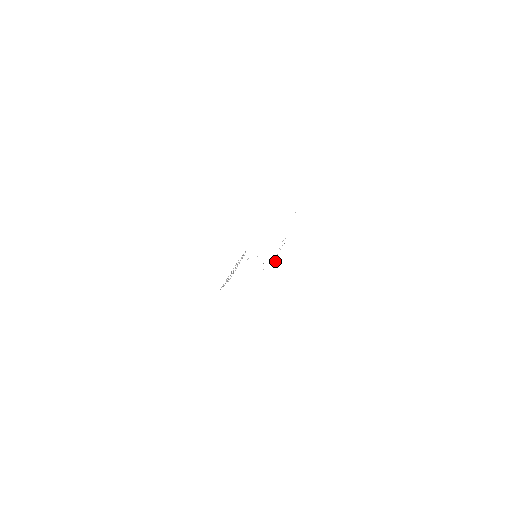
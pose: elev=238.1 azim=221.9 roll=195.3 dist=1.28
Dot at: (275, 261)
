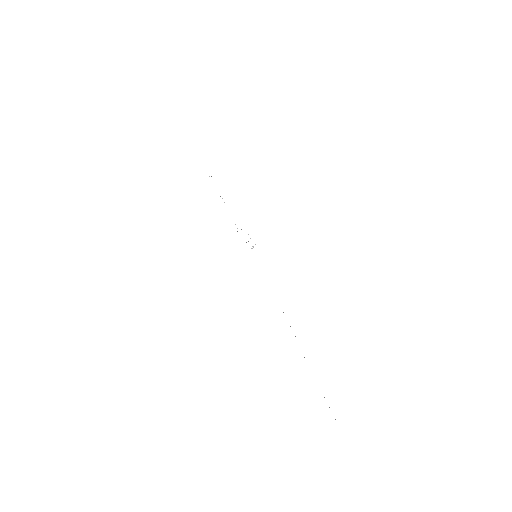
Dot at: occluded
